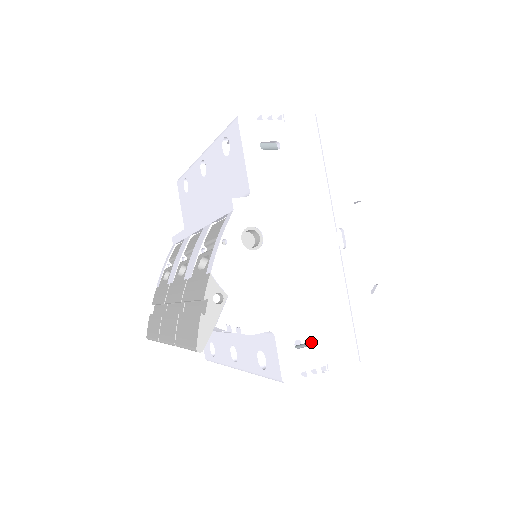
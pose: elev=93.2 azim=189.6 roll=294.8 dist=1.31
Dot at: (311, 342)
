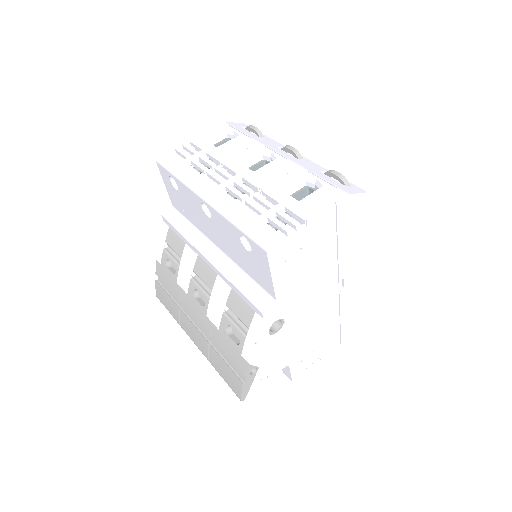
Dot at: occluded
